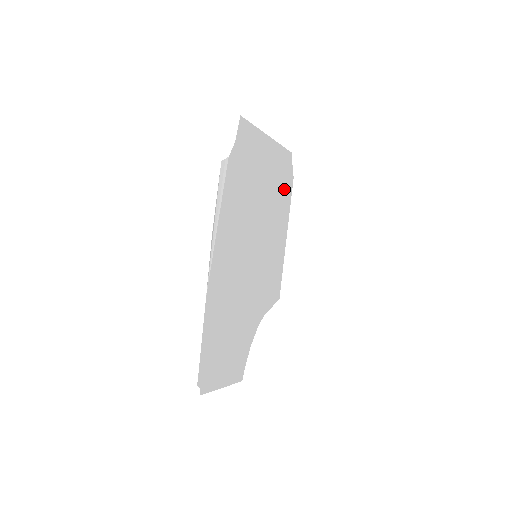
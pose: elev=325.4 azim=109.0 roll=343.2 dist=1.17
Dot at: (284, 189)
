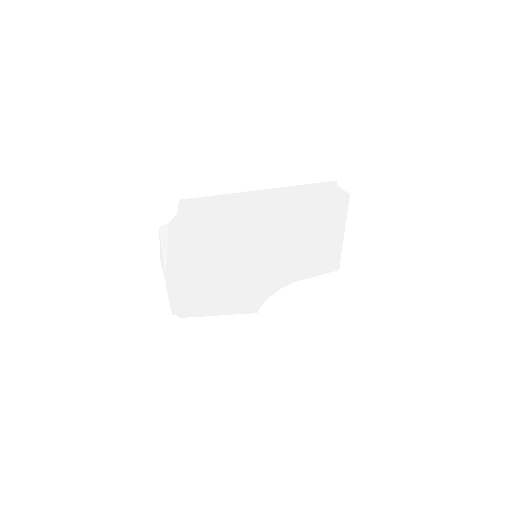
Dot at: (320, 208)
